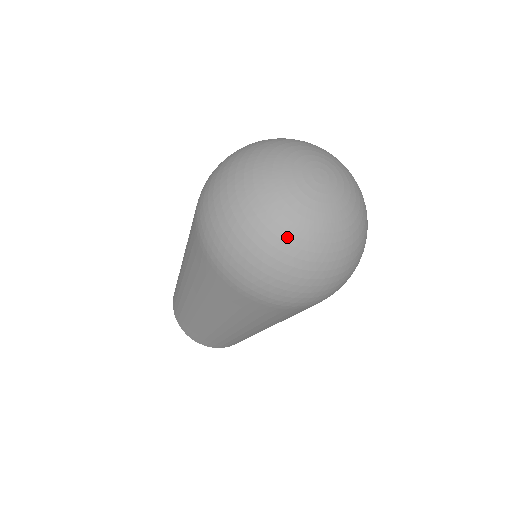
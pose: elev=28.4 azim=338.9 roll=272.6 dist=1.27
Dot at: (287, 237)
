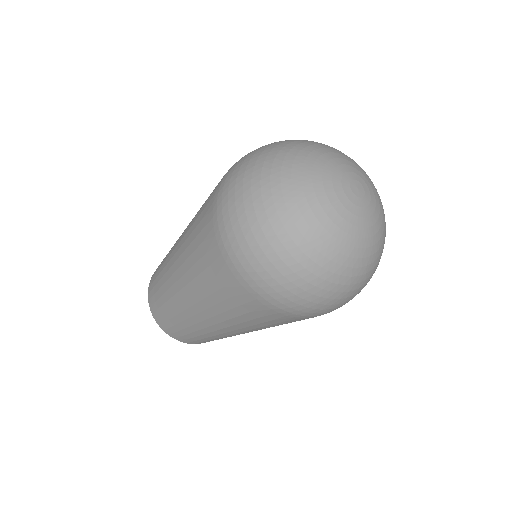
Dot at: (346, 261)
